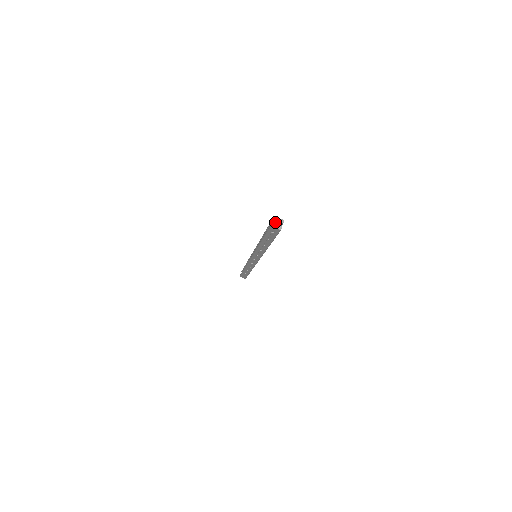
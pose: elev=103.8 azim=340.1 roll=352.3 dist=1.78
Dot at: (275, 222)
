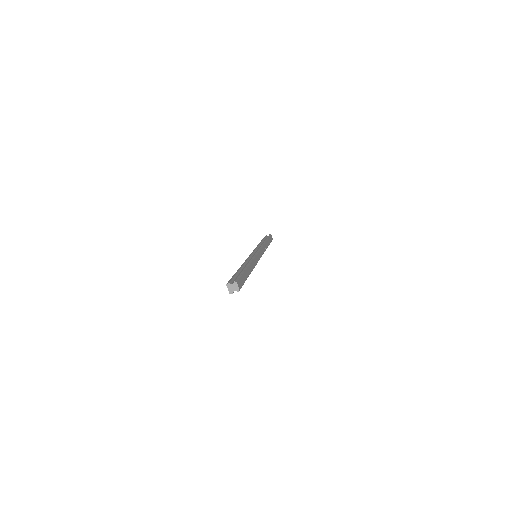
Dot at: (232, 285)
